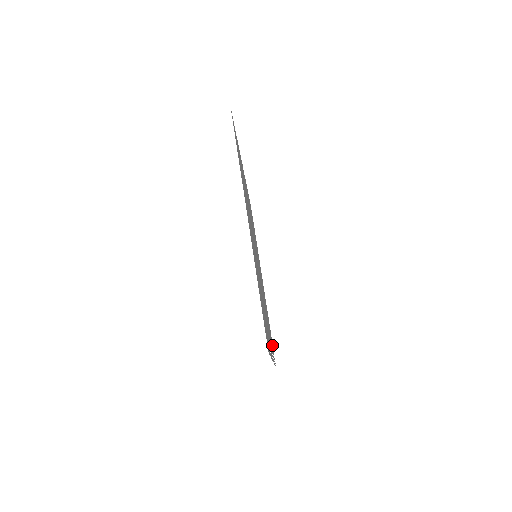
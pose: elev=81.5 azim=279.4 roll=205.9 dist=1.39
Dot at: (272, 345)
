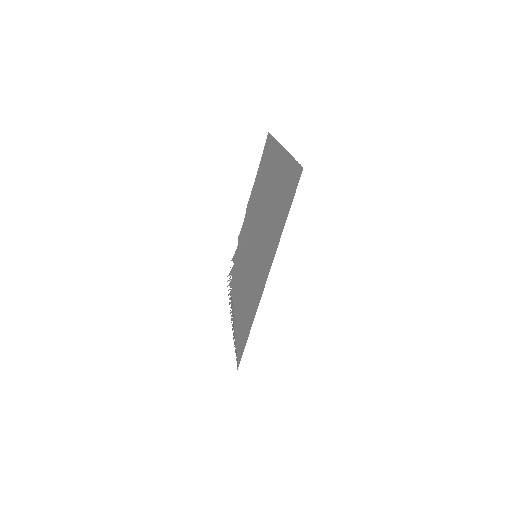
Dot at: (232, 271)
